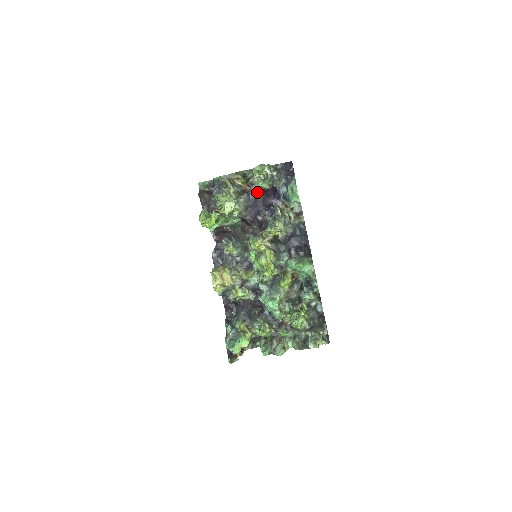
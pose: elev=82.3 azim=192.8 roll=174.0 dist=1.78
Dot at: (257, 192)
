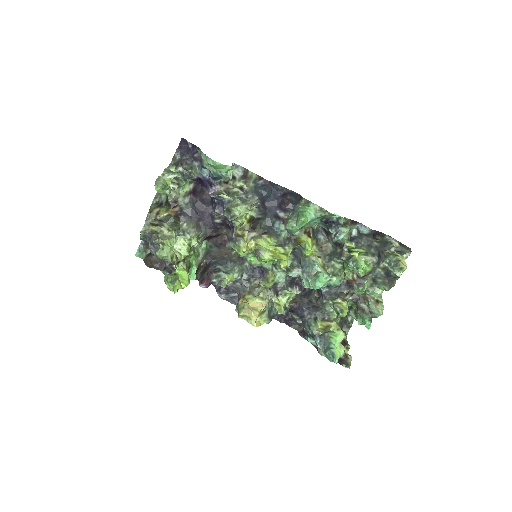
Dot at: (188, 203)
